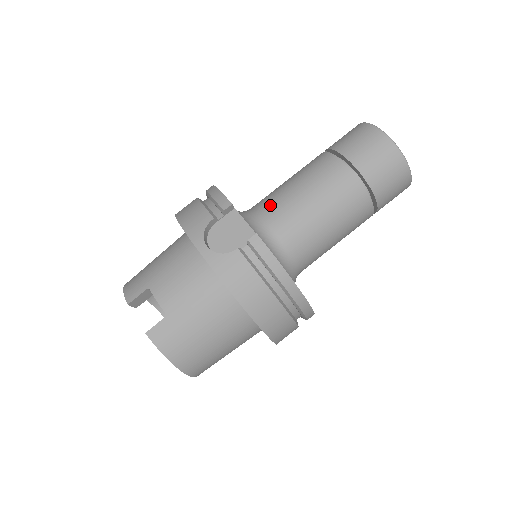
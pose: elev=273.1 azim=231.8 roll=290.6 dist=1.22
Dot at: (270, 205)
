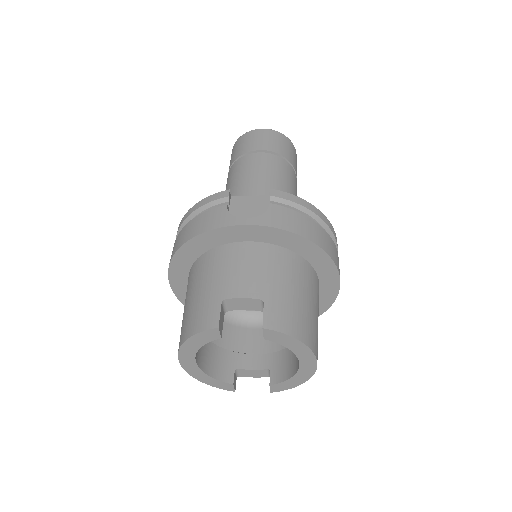
Dot at: occluded
